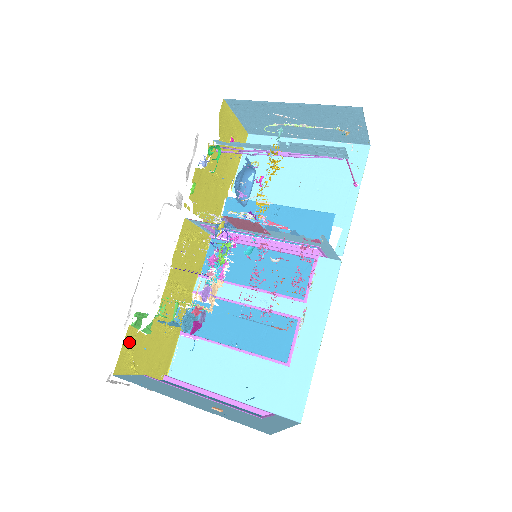
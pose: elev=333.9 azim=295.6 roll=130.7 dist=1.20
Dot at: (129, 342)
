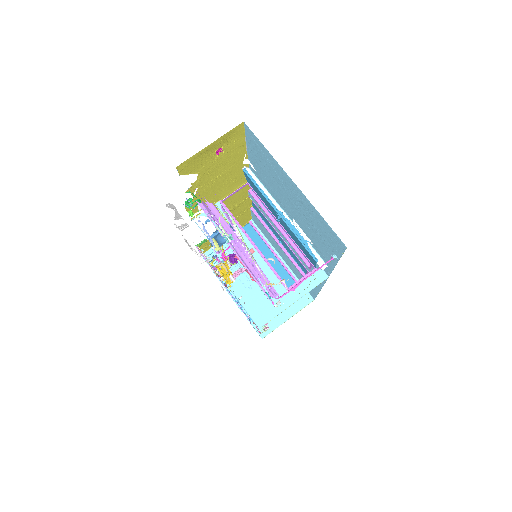
Dot at: (203, 246)
